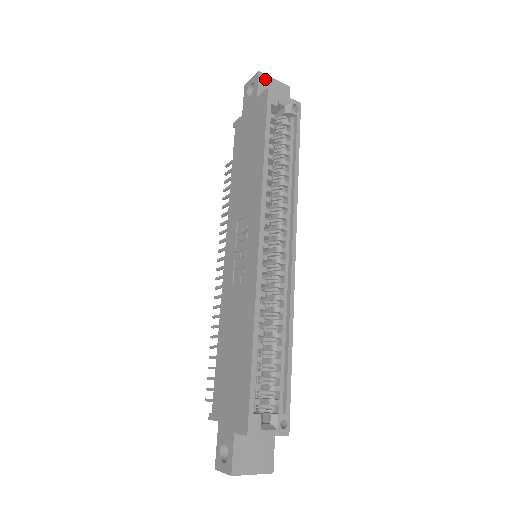
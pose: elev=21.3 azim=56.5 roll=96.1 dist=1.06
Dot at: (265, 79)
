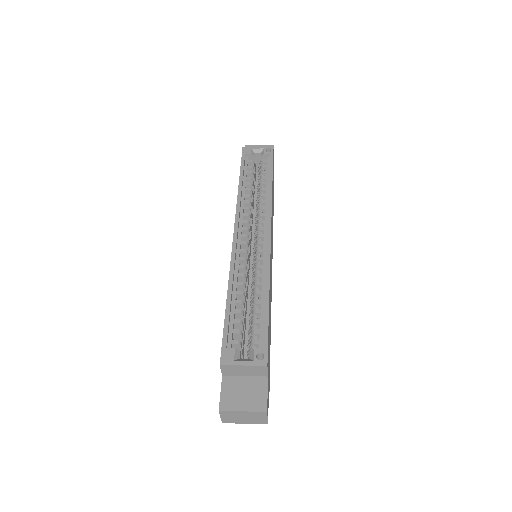
Dot at: occluded
